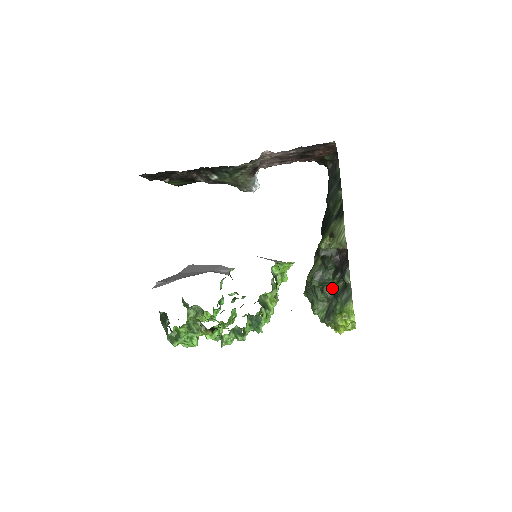
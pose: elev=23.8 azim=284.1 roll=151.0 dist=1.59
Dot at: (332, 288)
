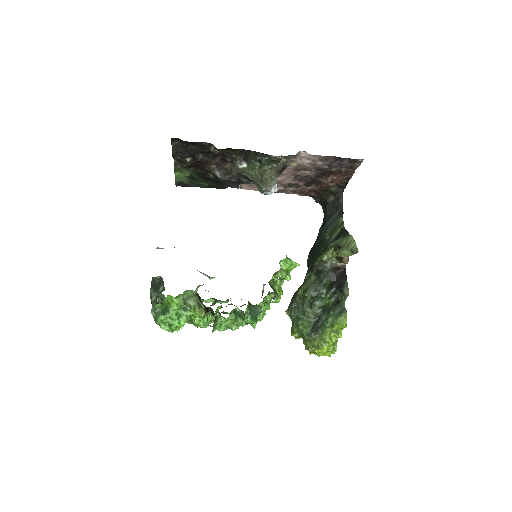
Dot at: (321, 305)
